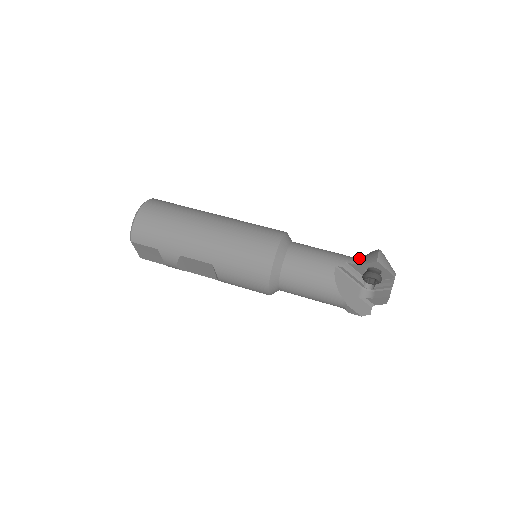
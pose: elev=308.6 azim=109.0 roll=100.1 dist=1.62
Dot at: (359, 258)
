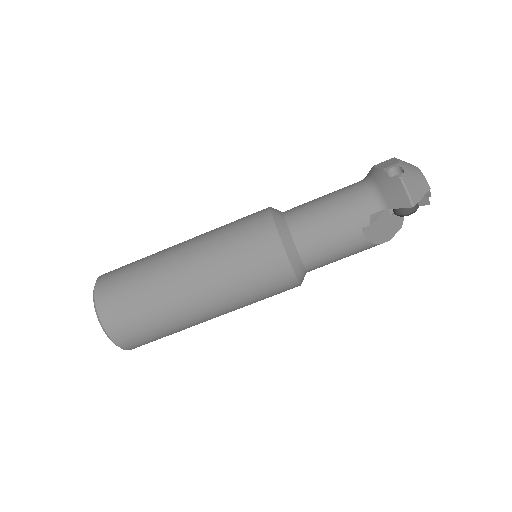
Dot at: (377, 193)
